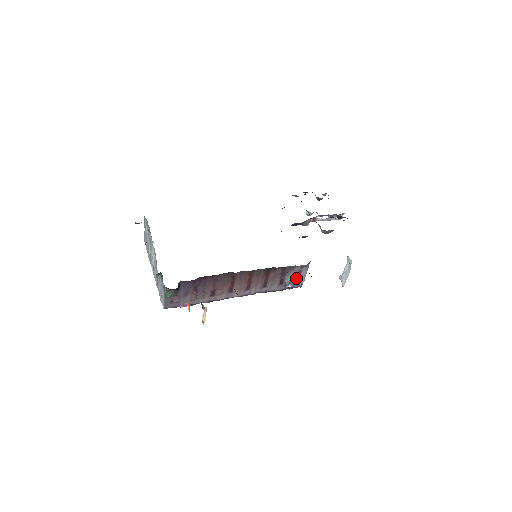
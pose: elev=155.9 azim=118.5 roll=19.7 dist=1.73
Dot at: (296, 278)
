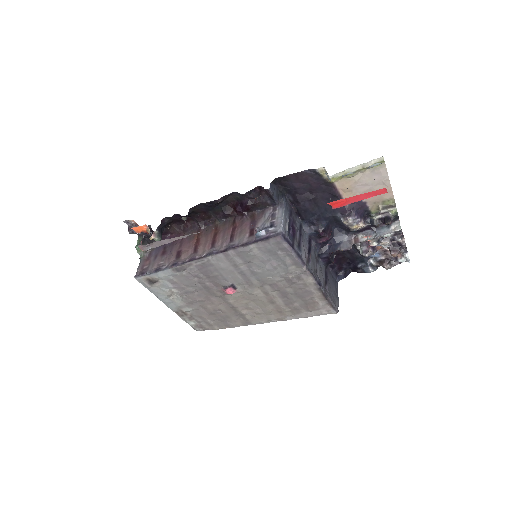
Dot at: (270, 224)
